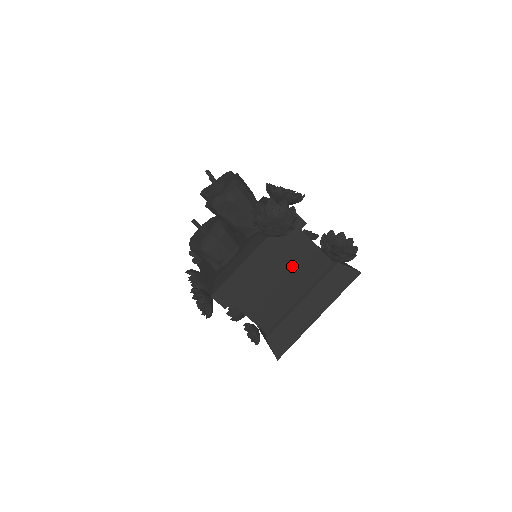
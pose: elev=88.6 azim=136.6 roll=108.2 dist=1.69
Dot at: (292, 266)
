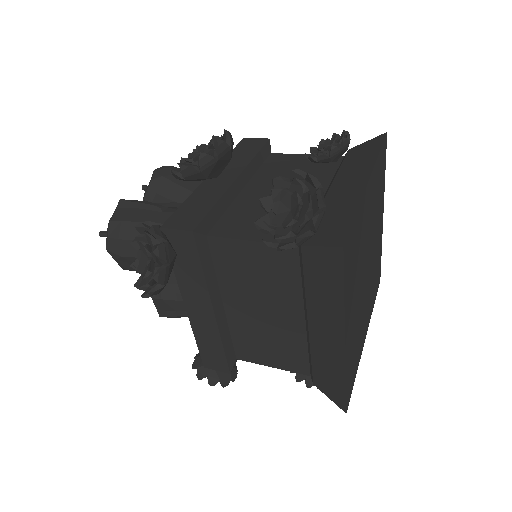
Dot at: (250, 286)
